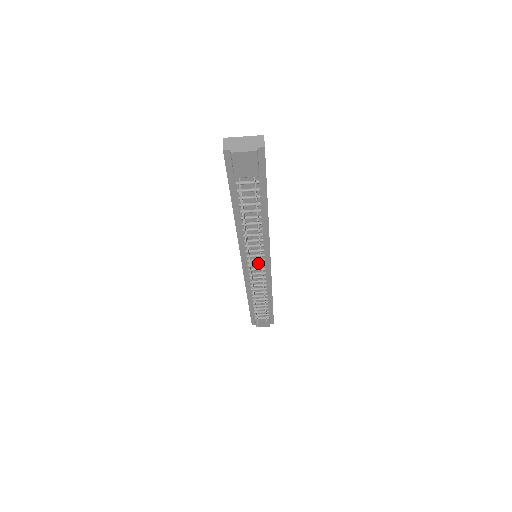
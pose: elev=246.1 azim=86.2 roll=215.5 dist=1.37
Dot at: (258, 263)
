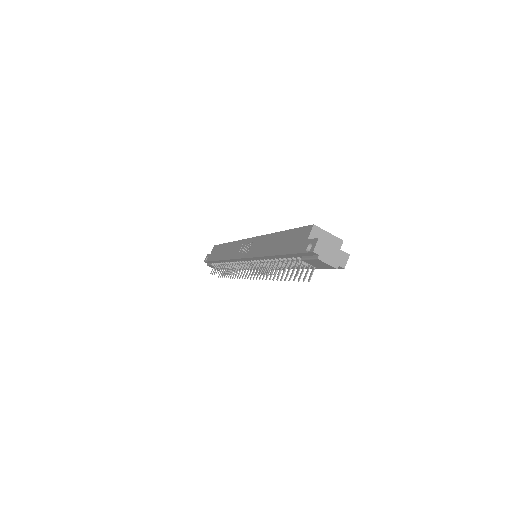
Dot at: occluded
